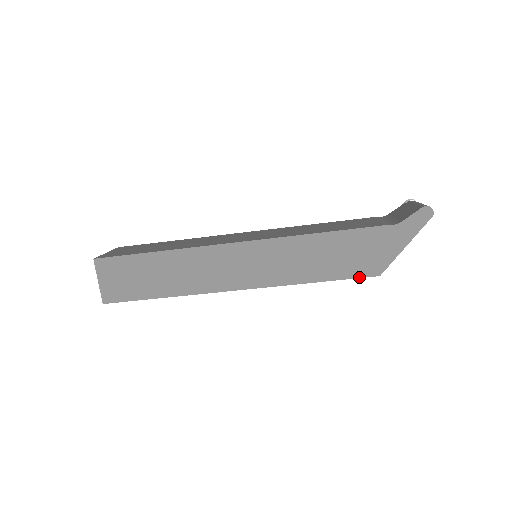
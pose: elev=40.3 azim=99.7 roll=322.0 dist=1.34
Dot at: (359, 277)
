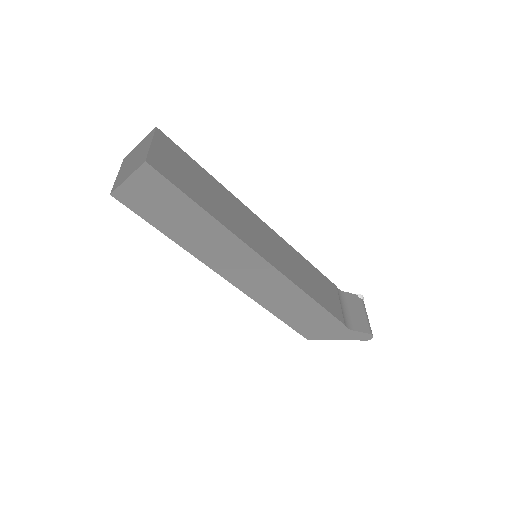
Dot at: (298, 332)
